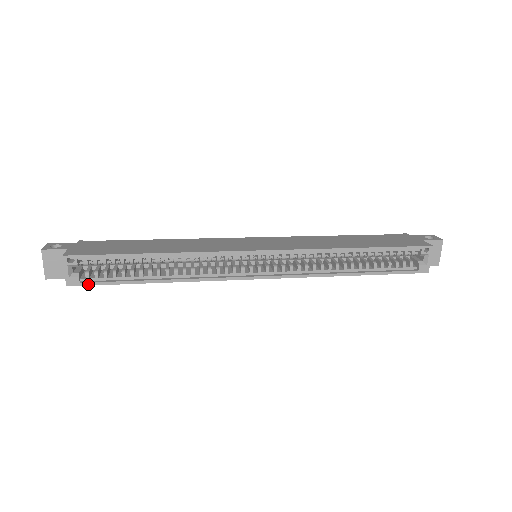
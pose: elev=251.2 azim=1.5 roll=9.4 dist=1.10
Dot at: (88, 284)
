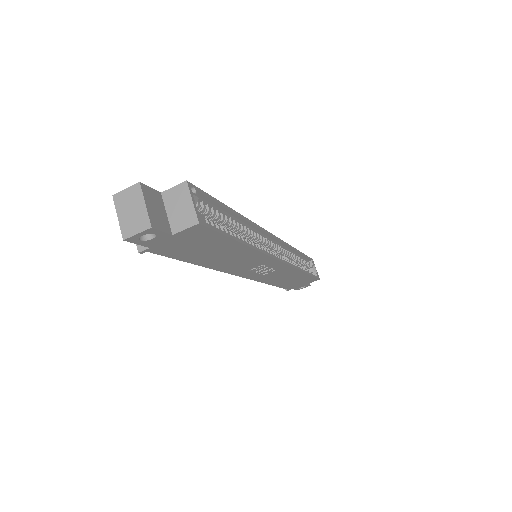
Dot at: (212, 228)
